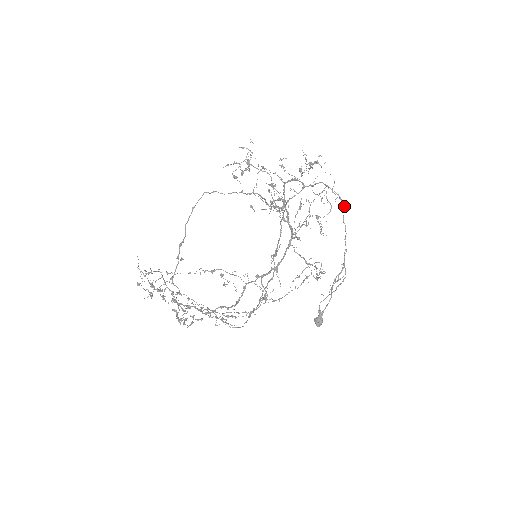
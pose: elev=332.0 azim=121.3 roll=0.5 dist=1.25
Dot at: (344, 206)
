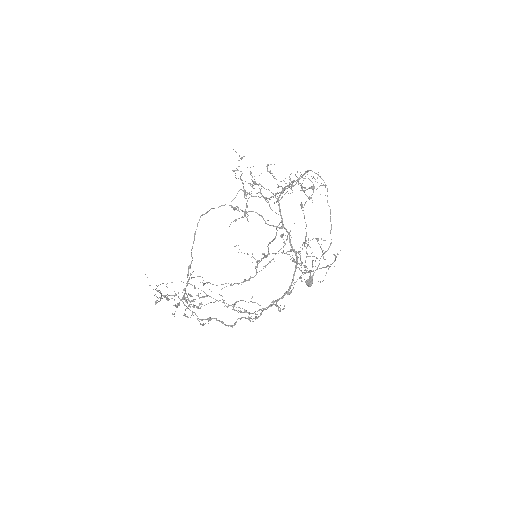
Dot at: (327, 188)
